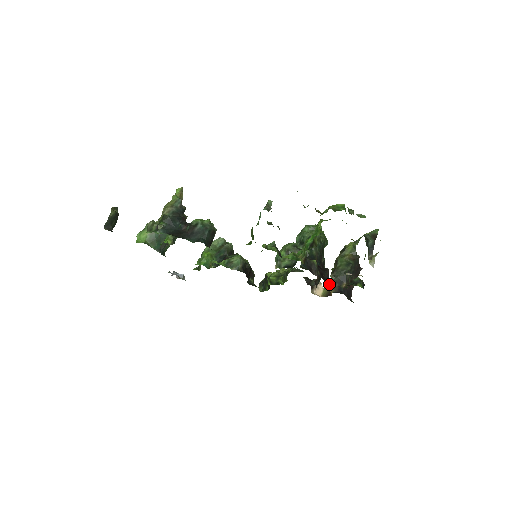
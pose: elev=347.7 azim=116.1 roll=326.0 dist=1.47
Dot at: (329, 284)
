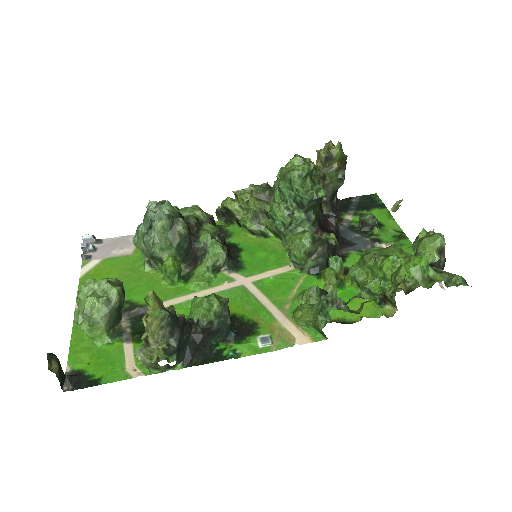
Dot at: occluded
